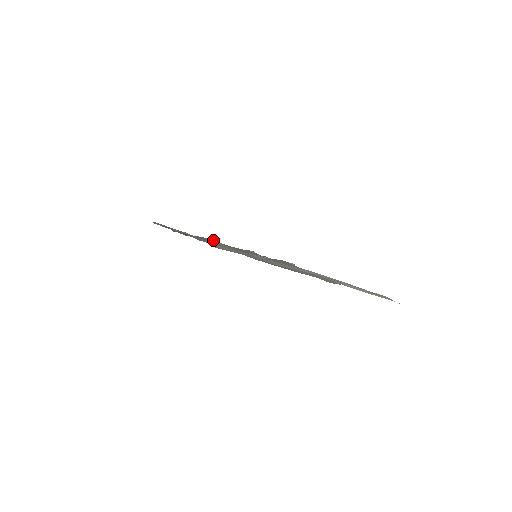
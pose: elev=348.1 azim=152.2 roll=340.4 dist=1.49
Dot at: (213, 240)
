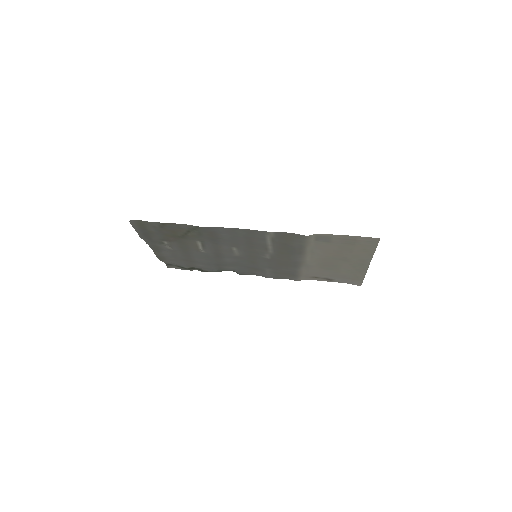
Dot at: (191, 244)
